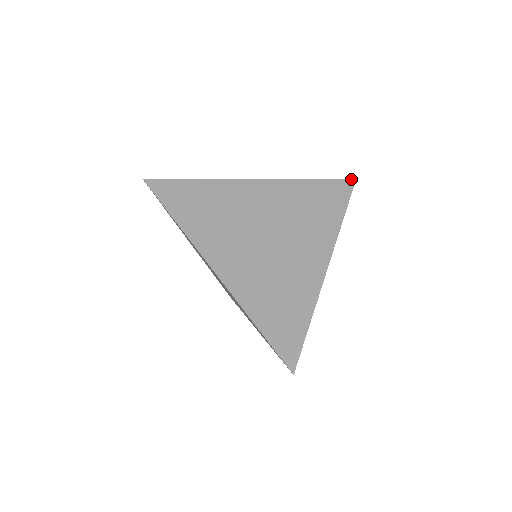
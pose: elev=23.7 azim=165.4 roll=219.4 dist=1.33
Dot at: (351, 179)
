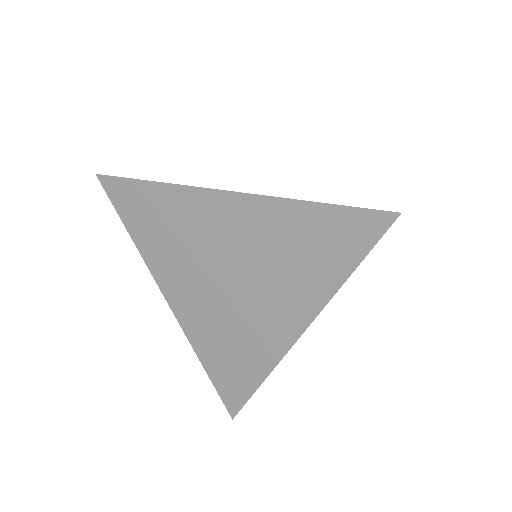
Dot at: (390, 211)
